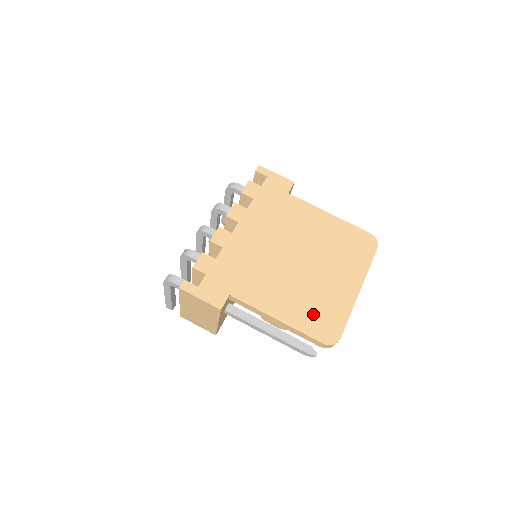
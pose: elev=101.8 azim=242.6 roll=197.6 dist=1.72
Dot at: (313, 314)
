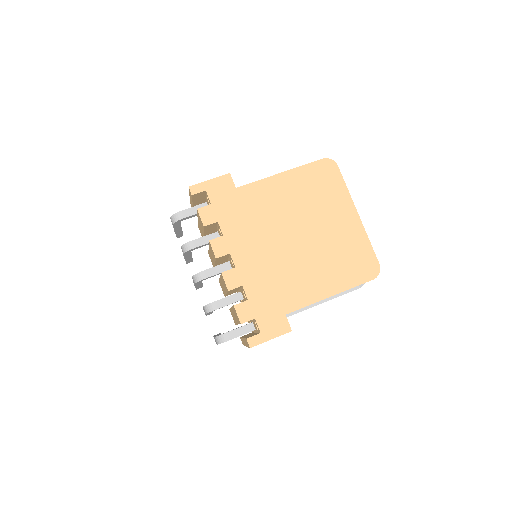
Dot at: (348, 266)
